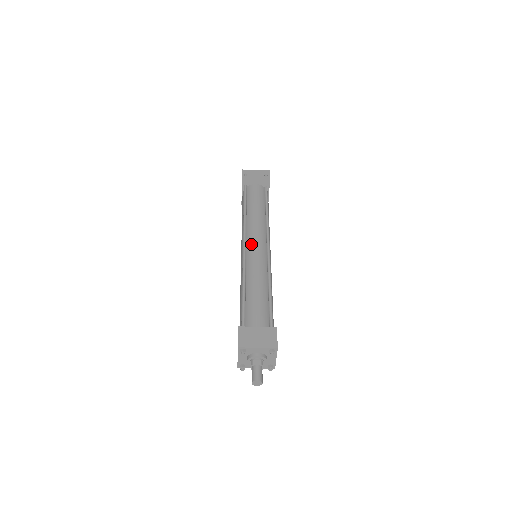
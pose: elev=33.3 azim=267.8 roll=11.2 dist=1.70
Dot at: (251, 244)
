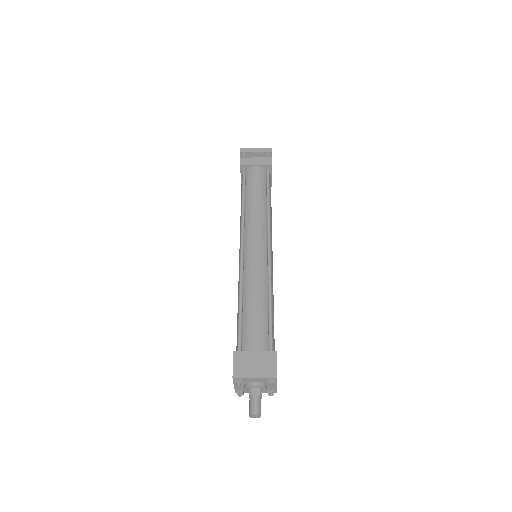
Dot at: (249, 244)
